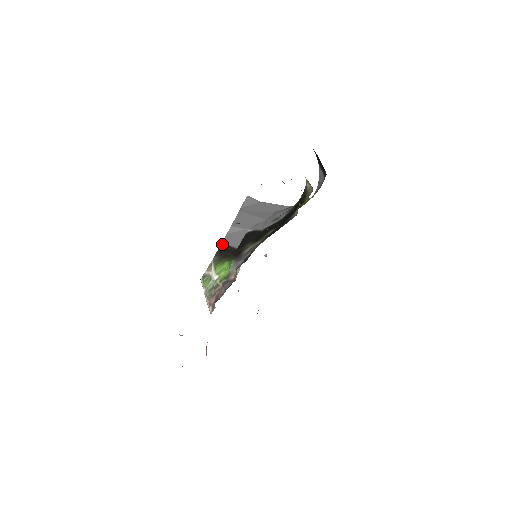
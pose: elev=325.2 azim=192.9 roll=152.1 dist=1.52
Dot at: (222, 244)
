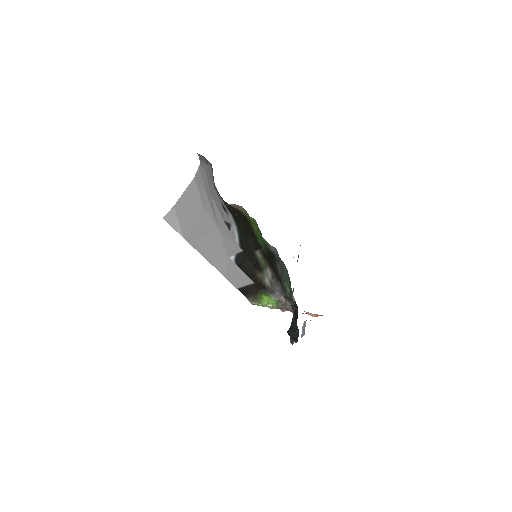
Dot at: (239, 290)
